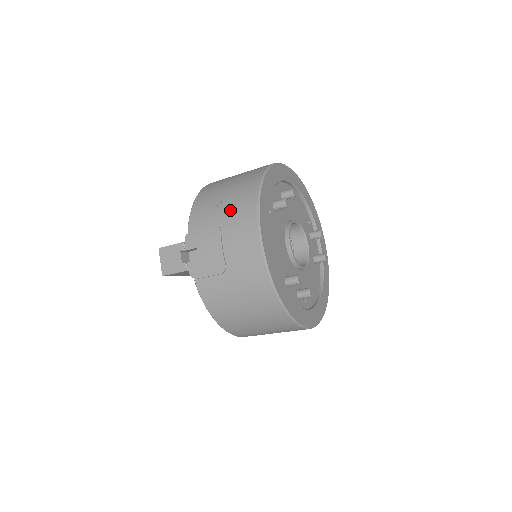
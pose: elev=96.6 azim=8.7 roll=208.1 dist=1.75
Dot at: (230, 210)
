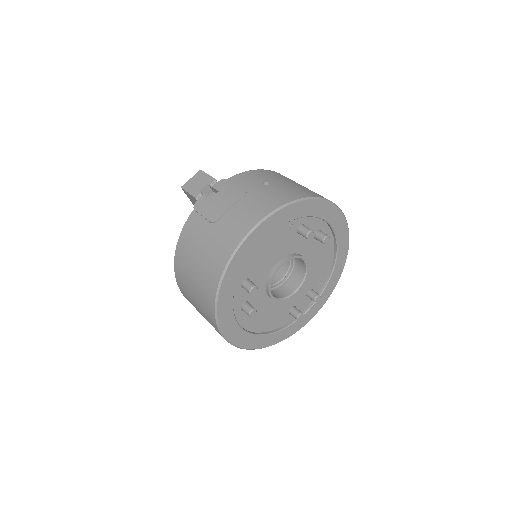
Dot at: (266, 191)
